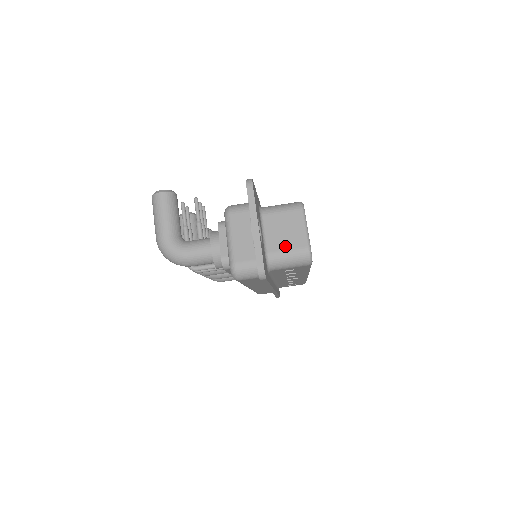
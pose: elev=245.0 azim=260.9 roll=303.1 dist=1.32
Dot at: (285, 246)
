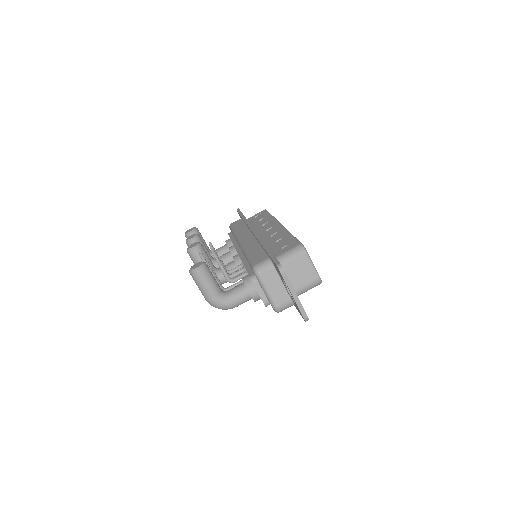
Dot at: (304, 282)
